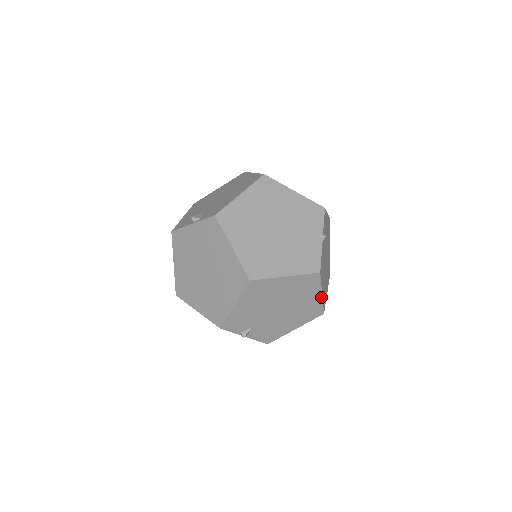
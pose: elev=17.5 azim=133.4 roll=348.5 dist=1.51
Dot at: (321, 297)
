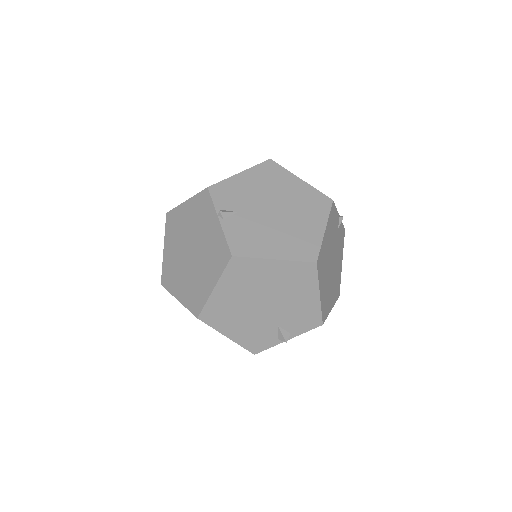
Dot at: (323, 233)
